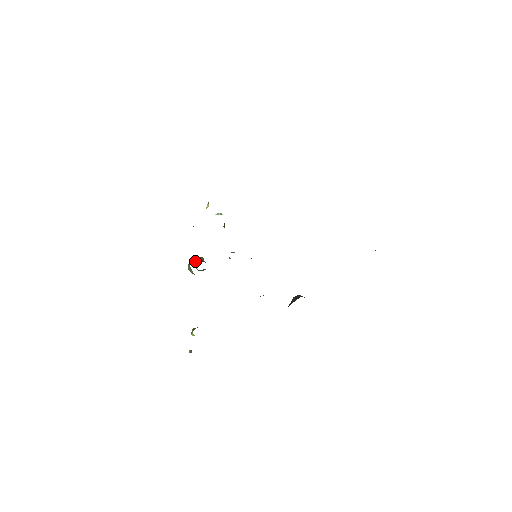
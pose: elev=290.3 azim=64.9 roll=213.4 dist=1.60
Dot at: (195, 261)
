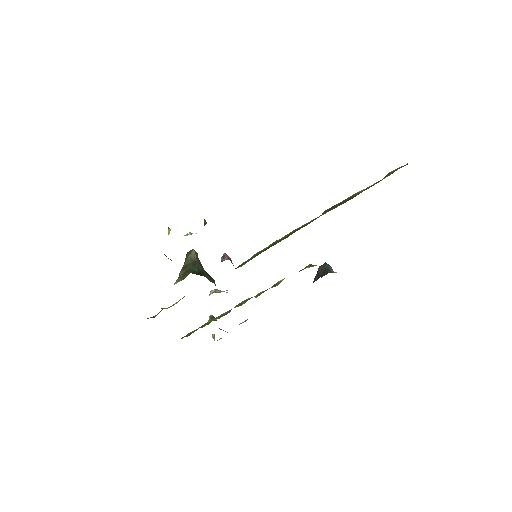
Dot at: (185, 263)
